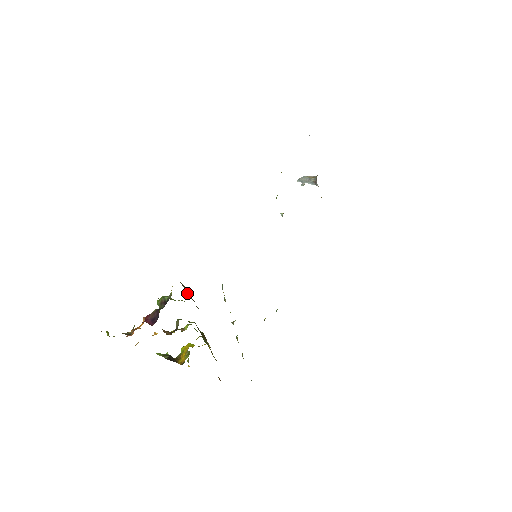
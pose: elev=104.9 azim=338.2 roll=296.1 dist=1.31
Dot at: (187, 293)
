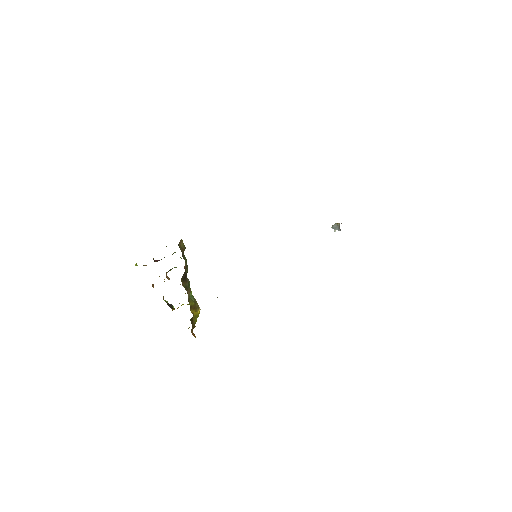
Dot at: (179, 244)
